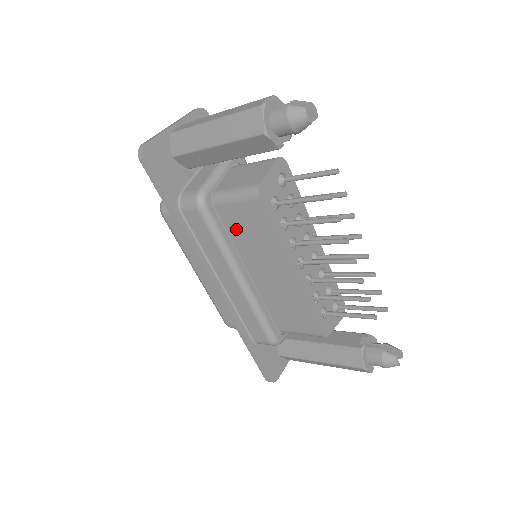
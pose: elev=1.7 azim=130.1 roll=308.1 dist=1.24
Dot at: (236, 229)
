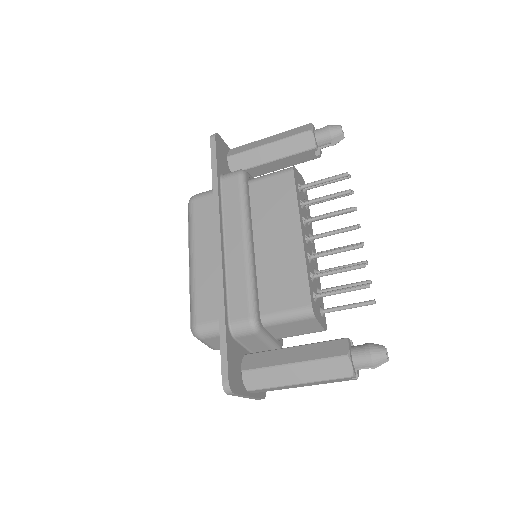
Dot at: (260, 201)
